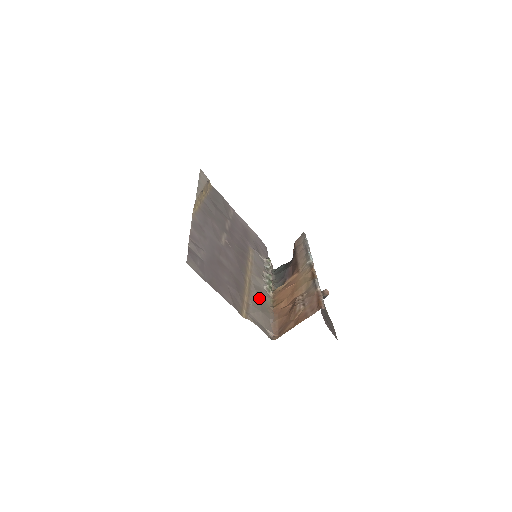
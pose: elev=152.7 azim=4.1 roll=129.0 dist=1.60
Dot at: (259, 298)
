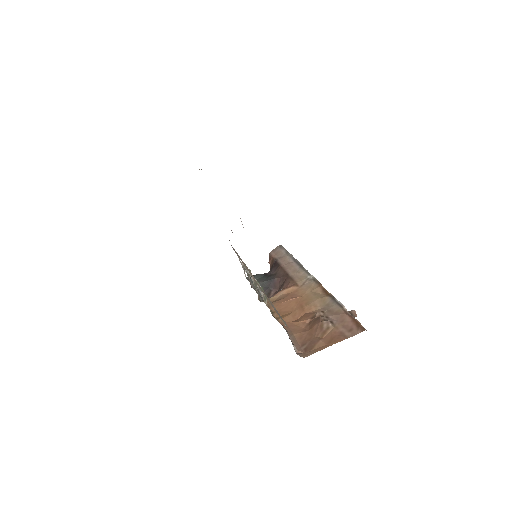
Dot at: occluded
